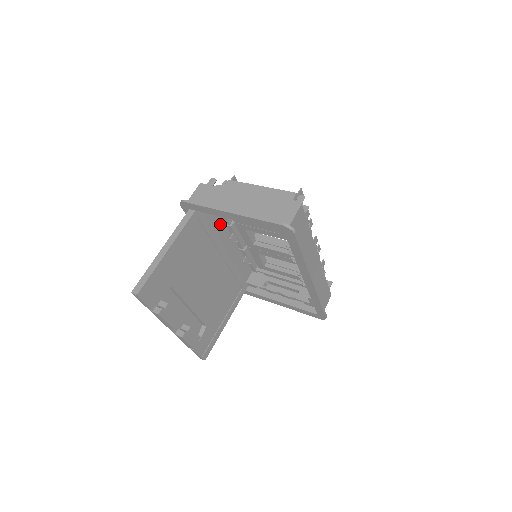
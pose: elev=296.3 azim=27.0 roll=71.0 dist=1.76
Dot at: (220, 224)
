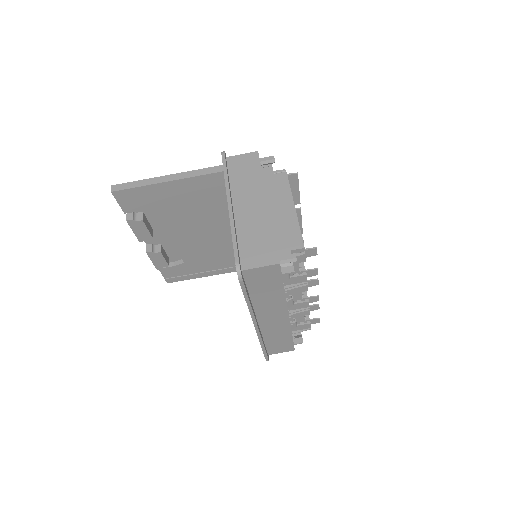
Dot at: occluded
